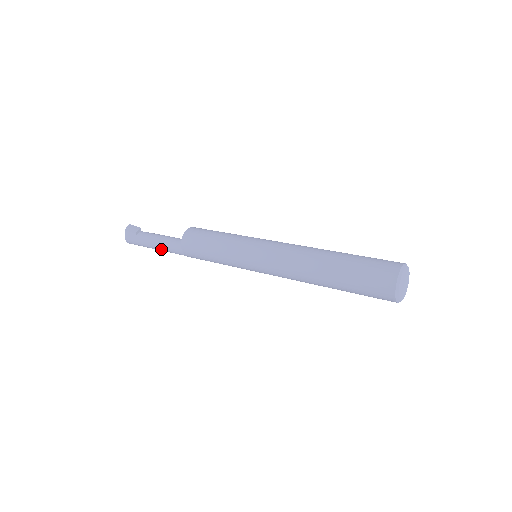
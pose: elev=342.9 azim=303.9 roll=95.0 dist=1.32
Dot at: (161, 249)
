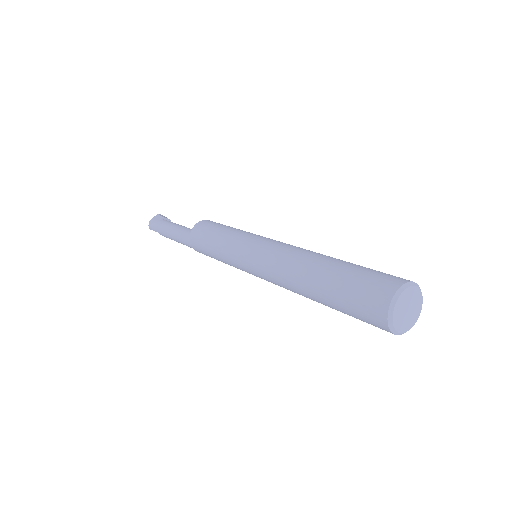
Dot at: (173, 232)
